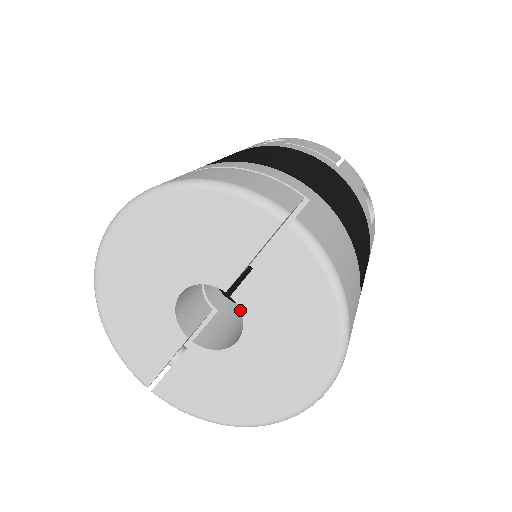
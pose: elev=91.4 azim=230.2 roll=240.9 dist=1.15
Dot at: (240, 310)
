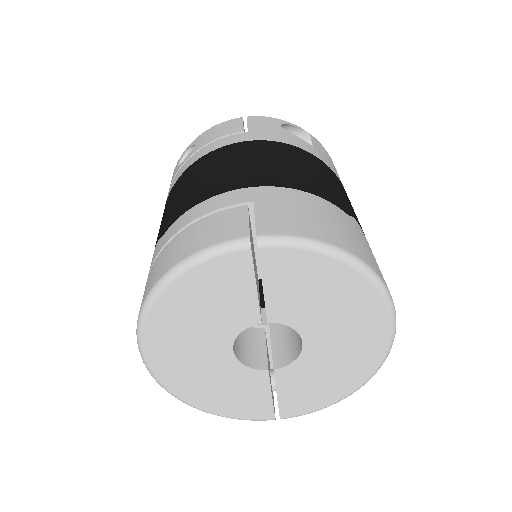
Dot at: (283, 324)
